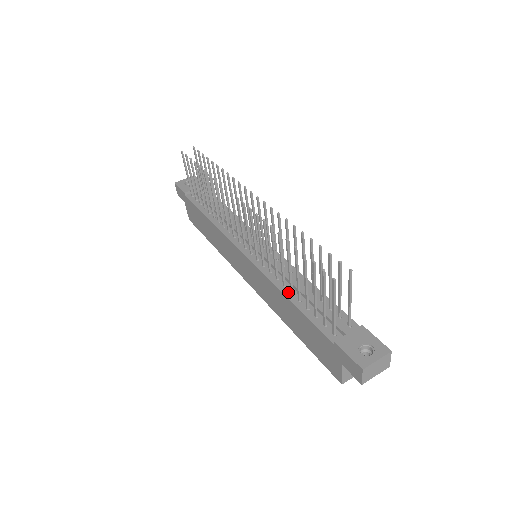
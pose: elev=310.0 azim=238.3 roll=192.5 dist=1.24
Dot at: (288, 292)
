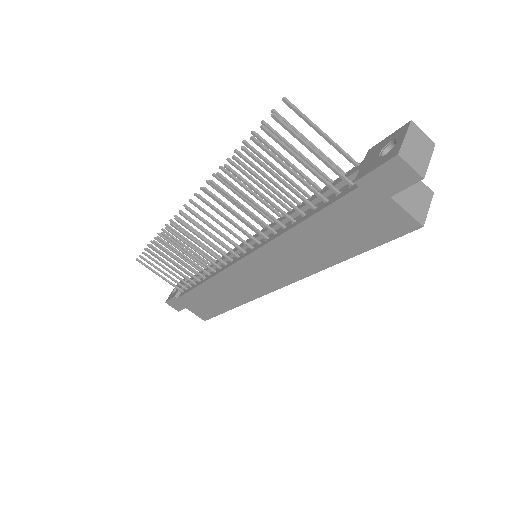
Dot at: (290, 225)
